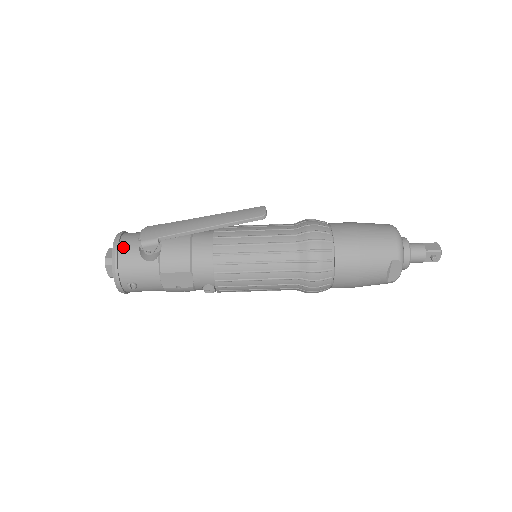
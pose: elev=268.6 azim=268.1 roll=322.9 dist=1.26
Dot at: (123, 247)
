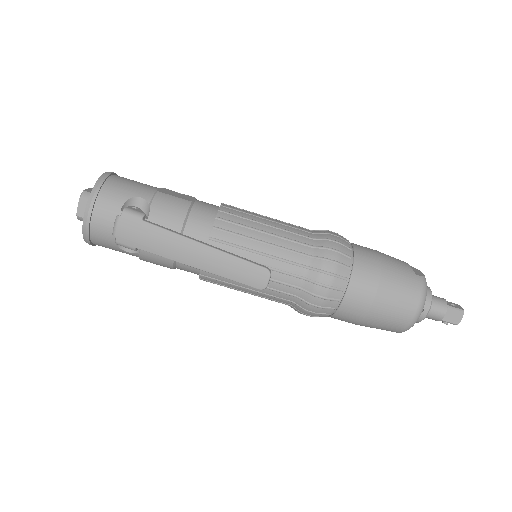
Dot at: (95, 232)
